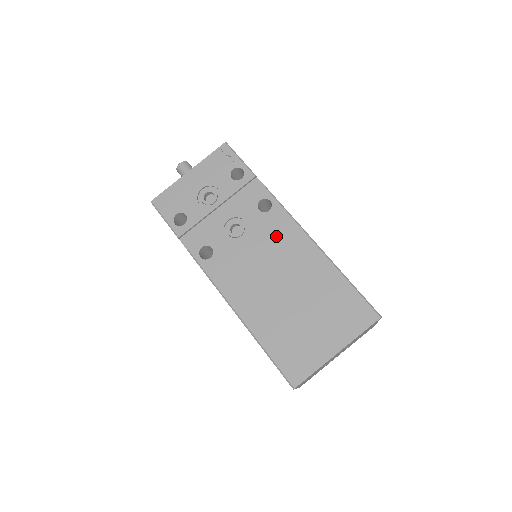
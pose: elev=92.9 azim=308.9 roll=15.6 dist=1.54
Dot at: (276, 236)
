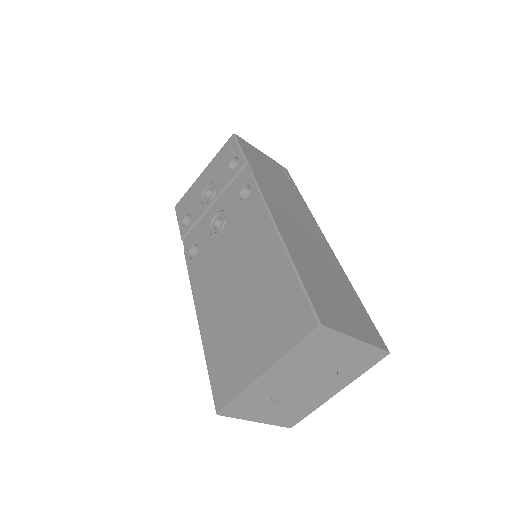
Dot at: (245, 225)
